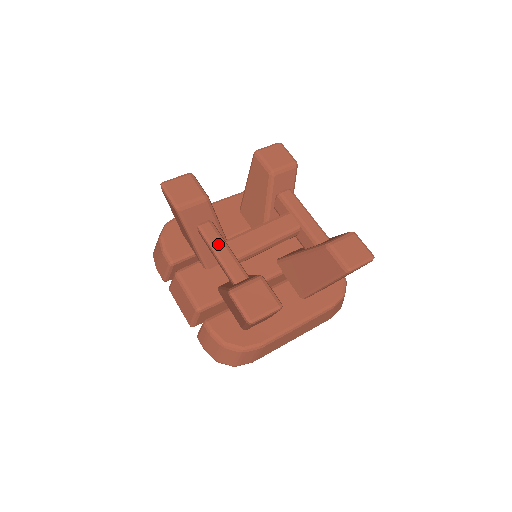
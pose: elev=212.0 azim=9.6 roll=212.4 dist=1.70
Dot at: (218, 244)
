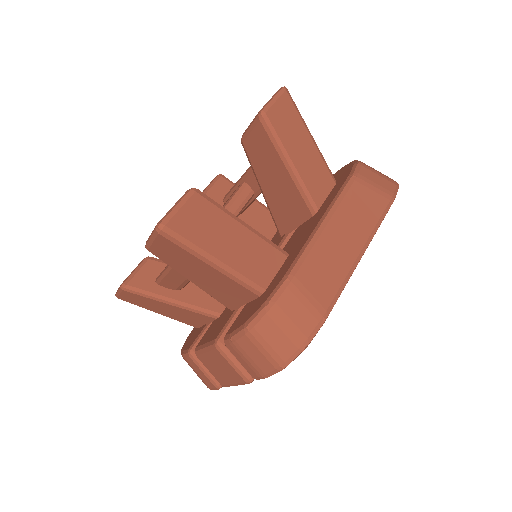
Dot at: occluded
